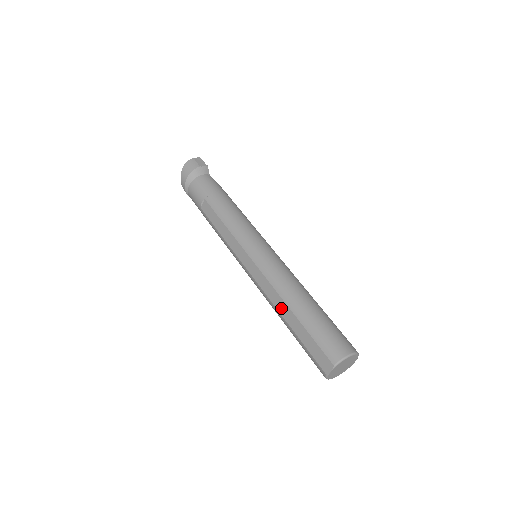
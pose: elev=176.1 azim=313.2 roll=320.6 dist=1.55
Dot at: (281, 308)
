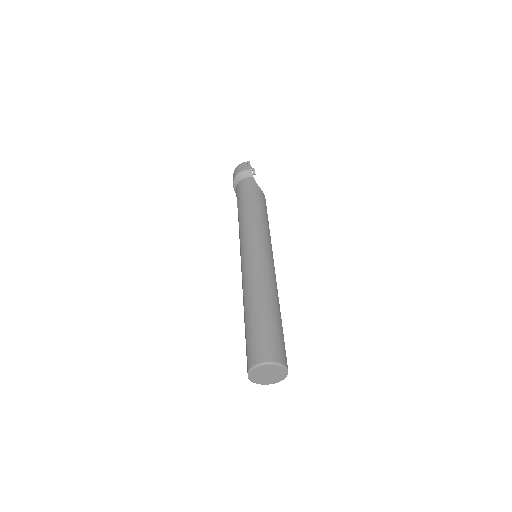
Dot at: occluded
